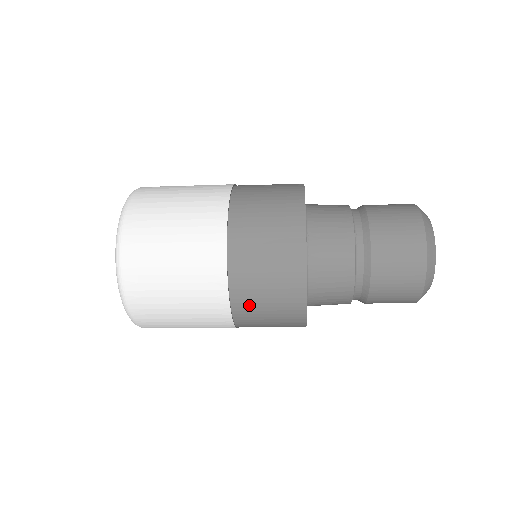
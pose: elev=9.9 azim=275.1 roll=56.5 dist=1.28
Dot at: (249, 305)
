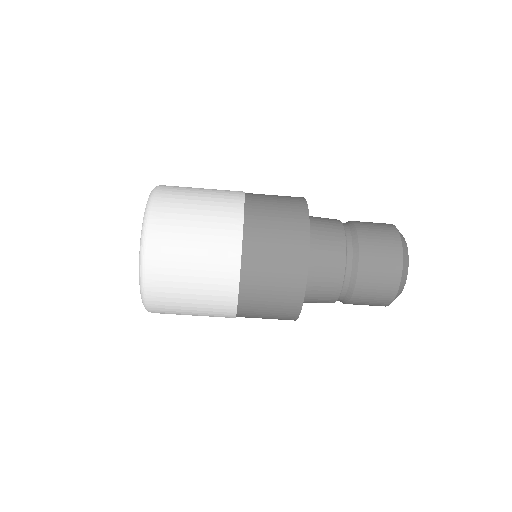
Dot at: (259, 250)
